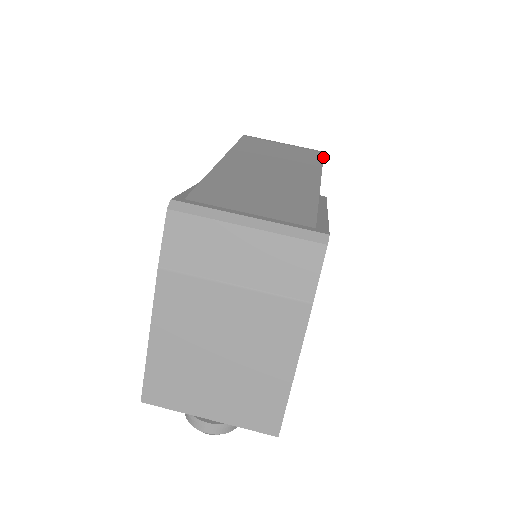
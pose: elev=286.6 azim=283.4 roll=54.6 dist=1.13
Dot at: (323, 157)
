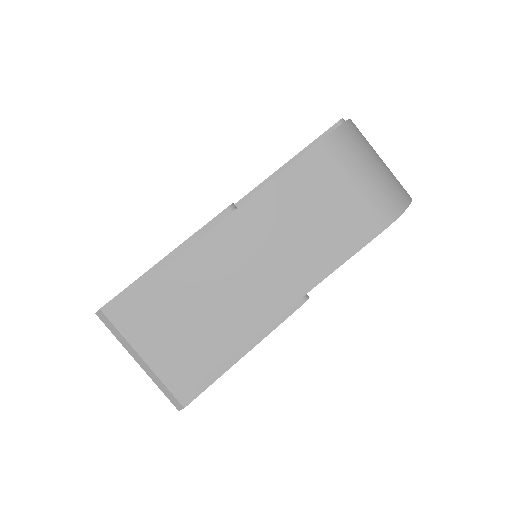
Dot at: occluded
